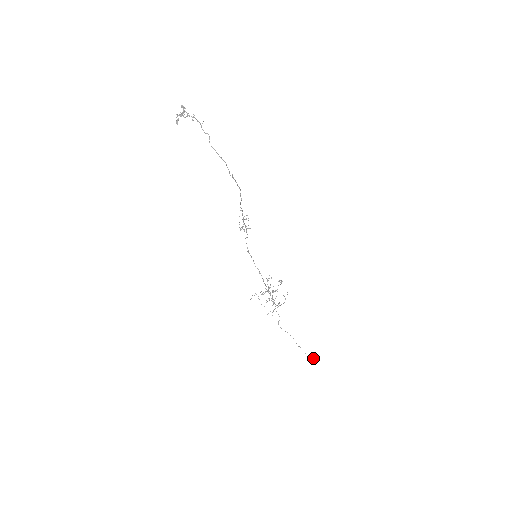
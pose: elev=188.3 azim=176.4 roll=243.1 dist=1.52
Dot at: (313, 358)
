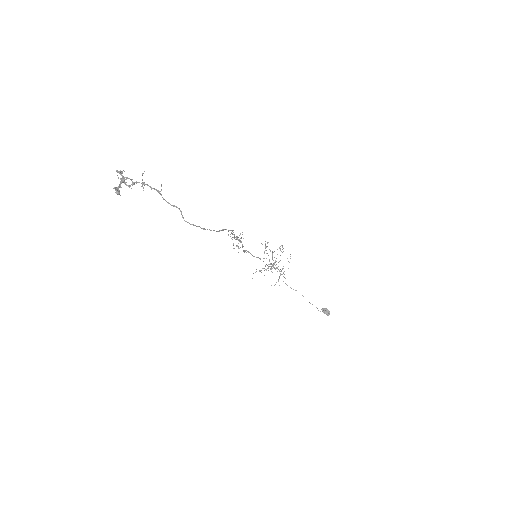
Dot at: (327, 313)
